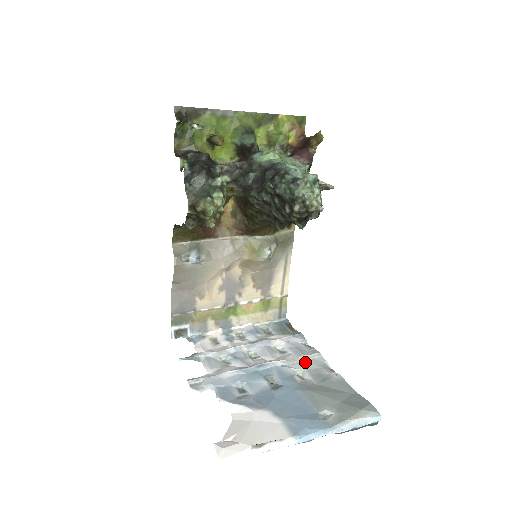
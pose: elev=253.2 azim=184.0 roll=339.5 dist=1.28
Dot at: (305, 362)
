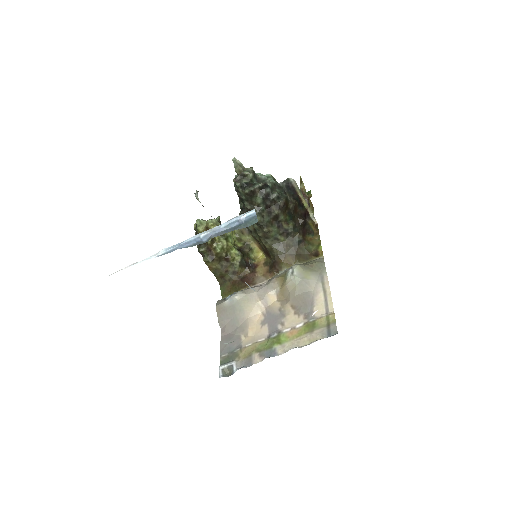
Dot at: occluded
